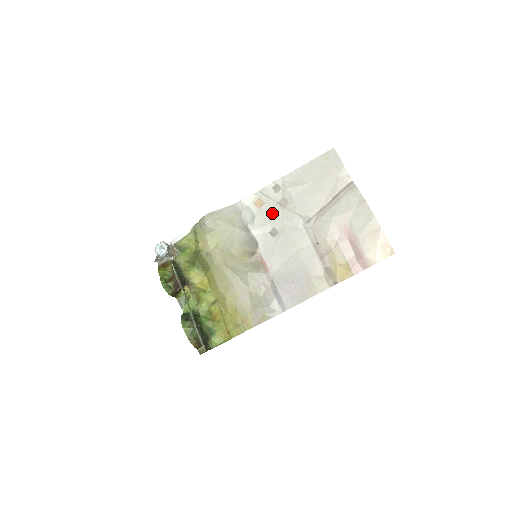
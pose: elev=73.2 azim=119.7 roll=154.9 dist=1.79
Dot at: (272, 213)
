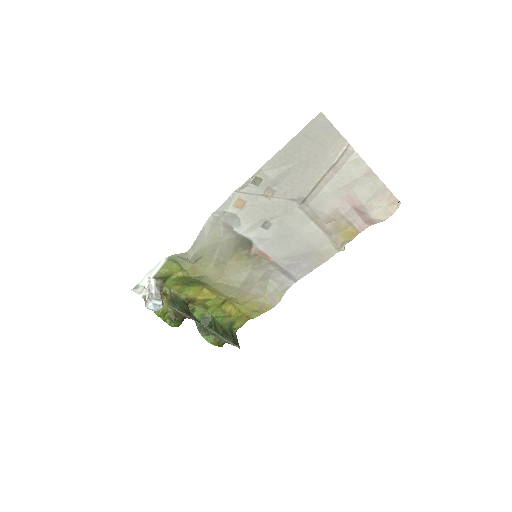
Dot at: (259, 208)
